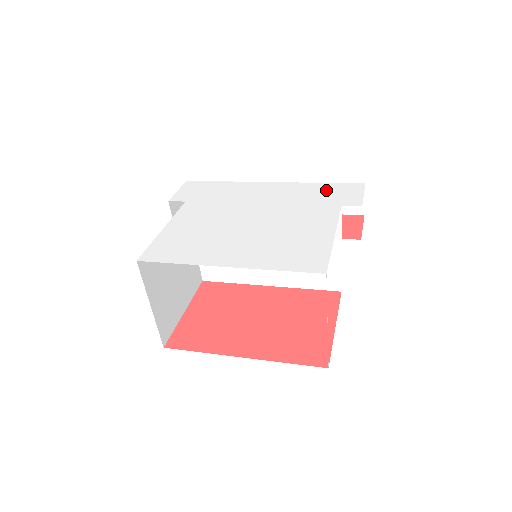
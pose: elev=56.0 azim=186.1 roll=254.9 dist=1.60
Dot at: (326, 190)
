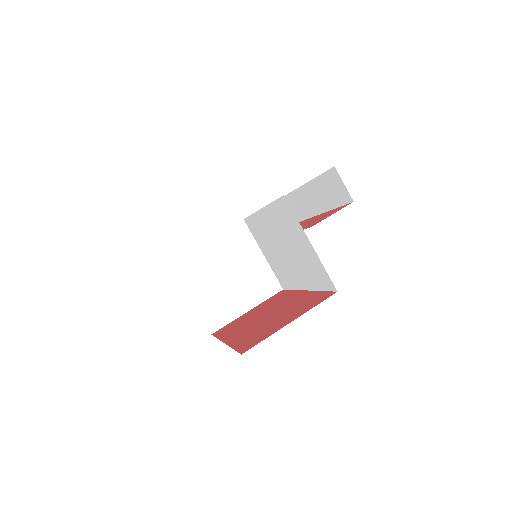
Dot at: occluded
